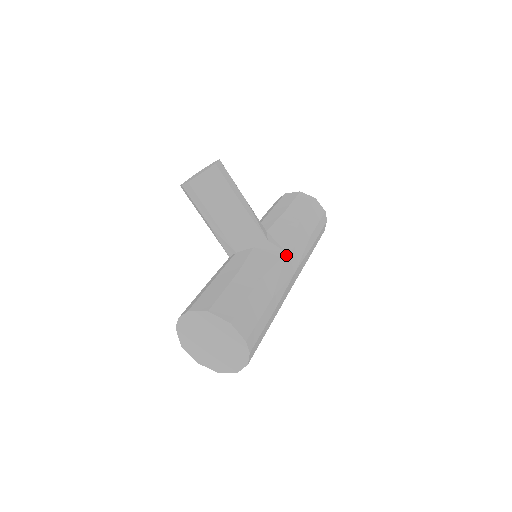
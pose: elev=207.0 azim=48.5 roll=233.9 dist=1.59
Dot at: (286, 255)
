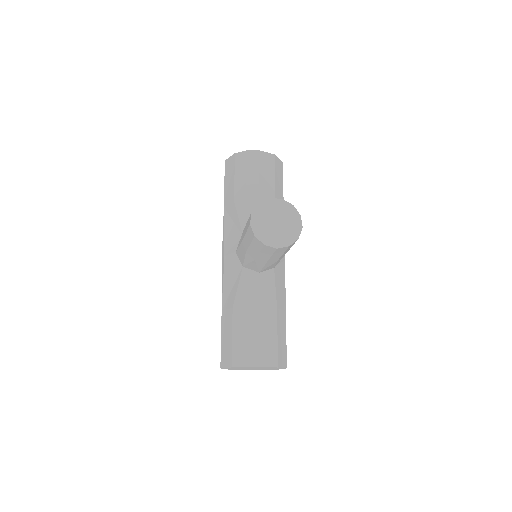
Dot at: occluded
